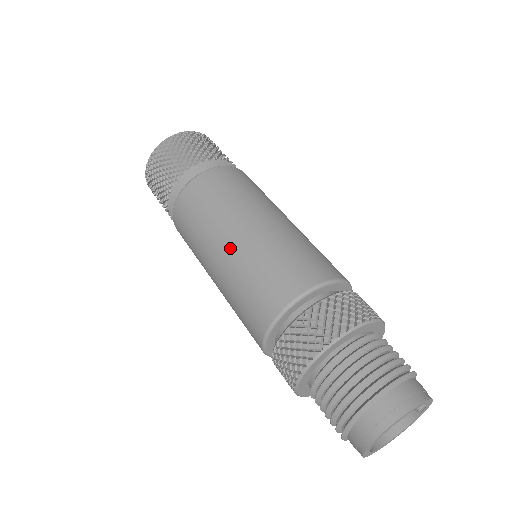
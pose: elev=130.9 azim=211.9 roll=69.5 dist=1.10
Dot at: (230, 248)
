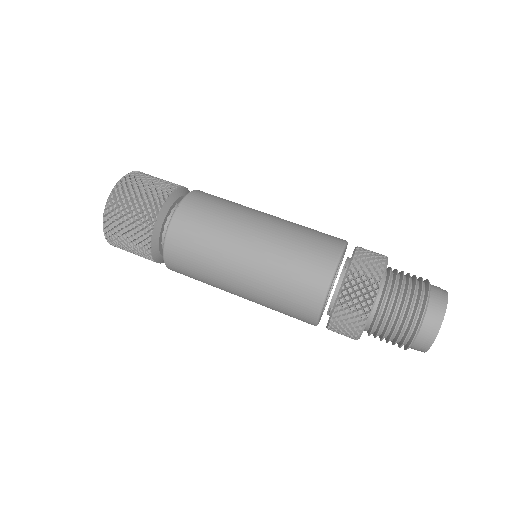
Dot at: (259, 241)
